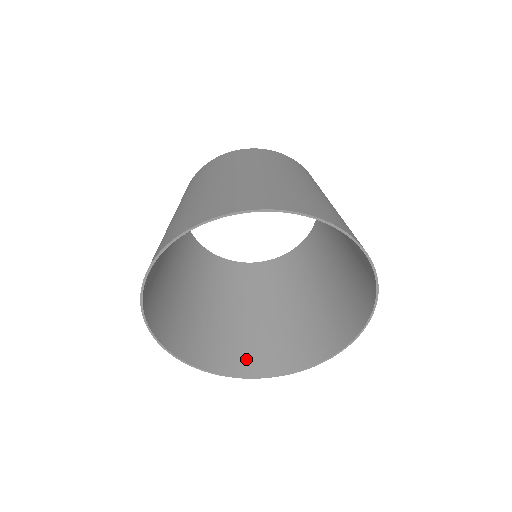
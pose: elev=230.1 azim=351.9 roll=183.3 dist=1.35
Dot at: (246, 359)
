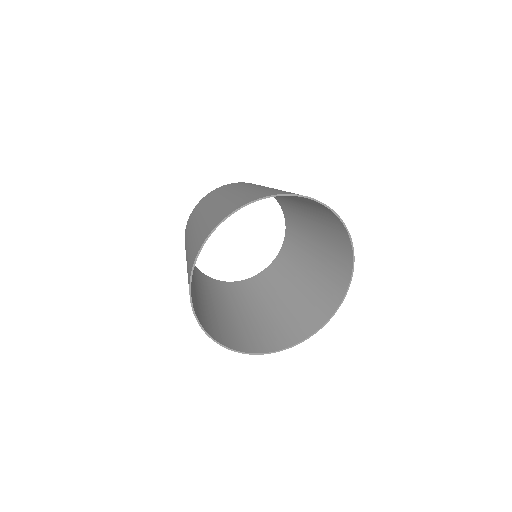
Dot at: (275, 339)
